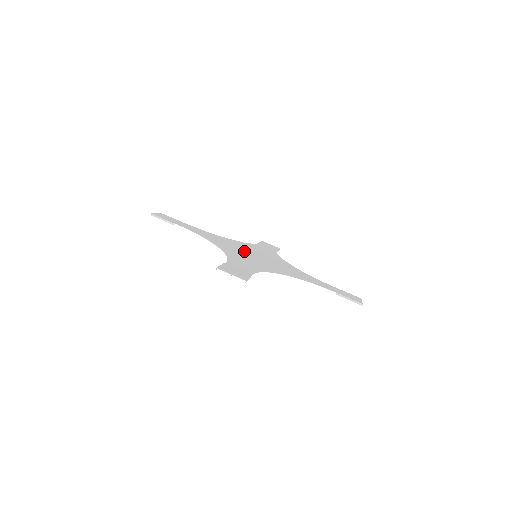
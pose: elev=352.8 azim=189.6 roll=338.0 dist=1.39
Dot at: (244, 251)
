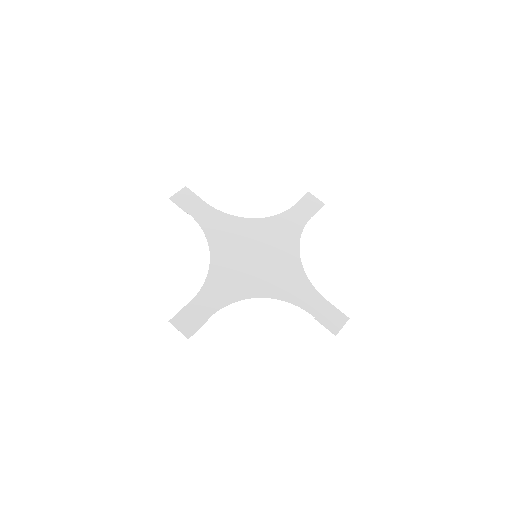
Dot at: (245, 250)
